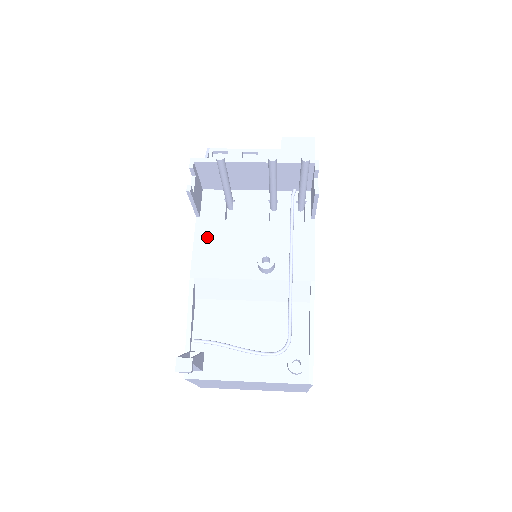
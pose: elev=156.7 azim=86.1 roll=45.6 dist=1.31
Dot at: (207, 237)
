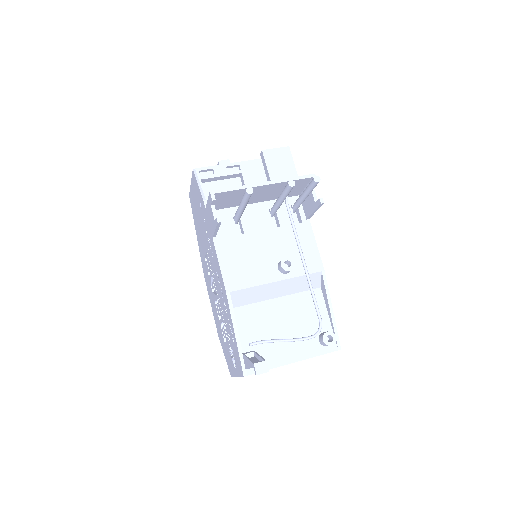
Dot at: (228, 254)
